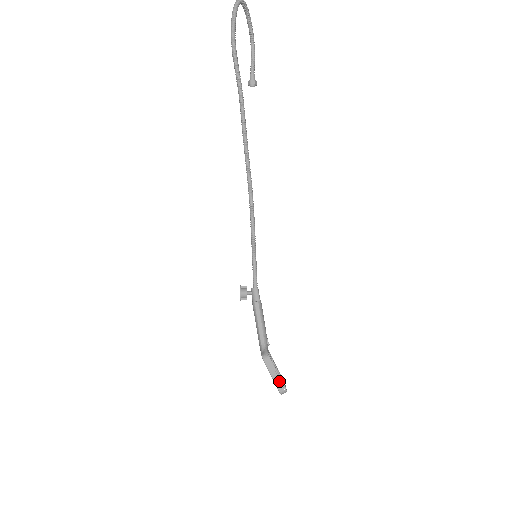
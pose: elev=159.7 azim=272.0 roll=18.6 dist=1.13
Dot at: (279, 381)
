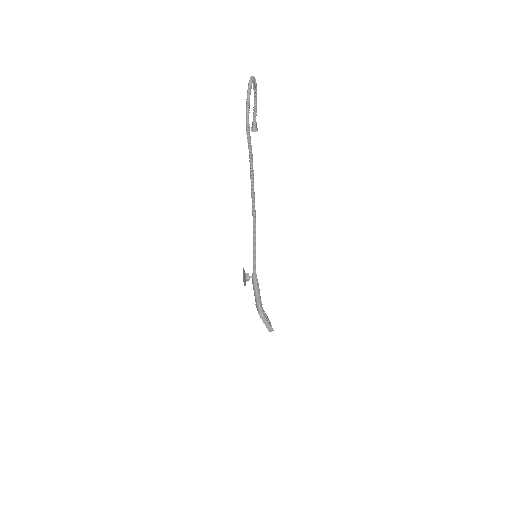
Dot at: (269, 326)
